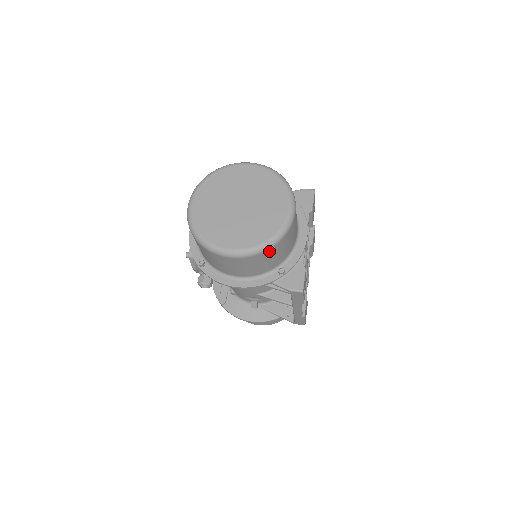
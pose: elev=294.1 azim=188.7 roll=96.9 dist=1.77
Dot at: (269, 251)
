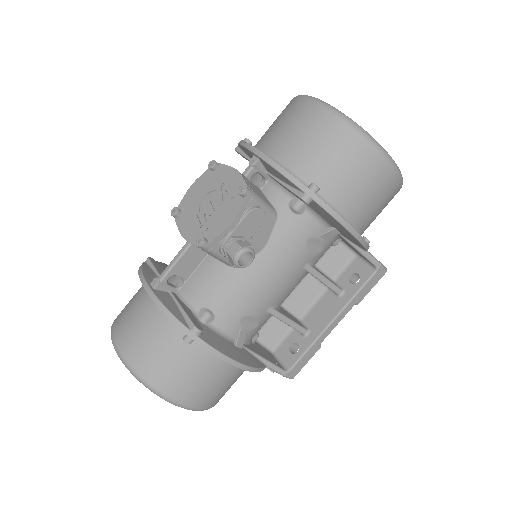
Dot at: occluded
